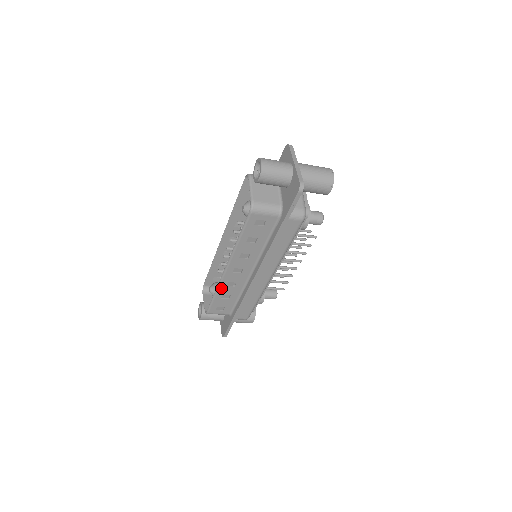
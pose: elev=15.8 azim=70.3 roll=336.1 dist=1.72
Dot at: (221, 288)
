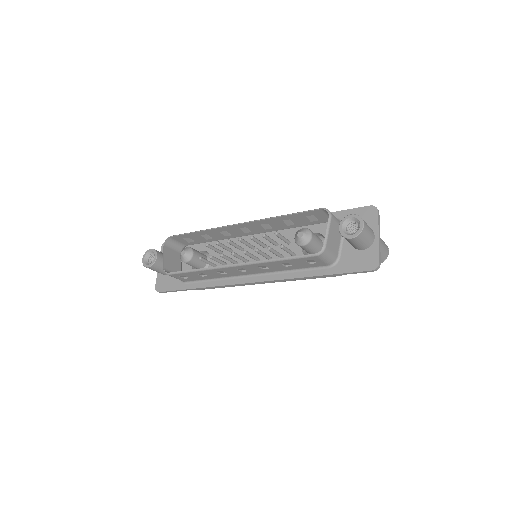
Dot at: (209, 270)
